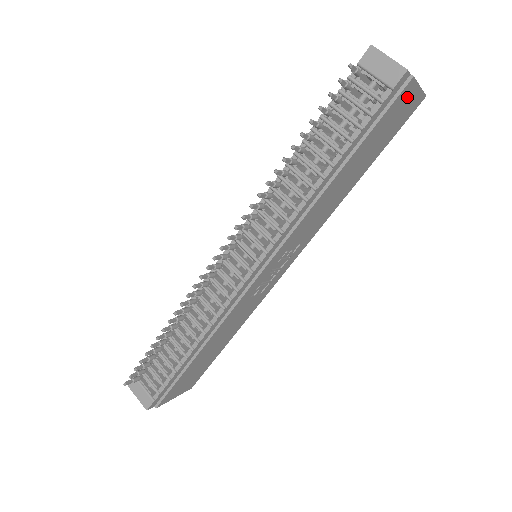
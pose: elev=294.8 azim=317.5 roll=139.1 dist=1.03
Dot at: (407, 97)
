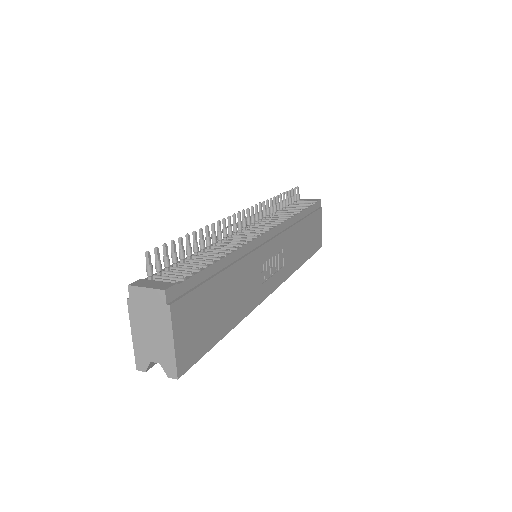
Dot at: (320, 222)
